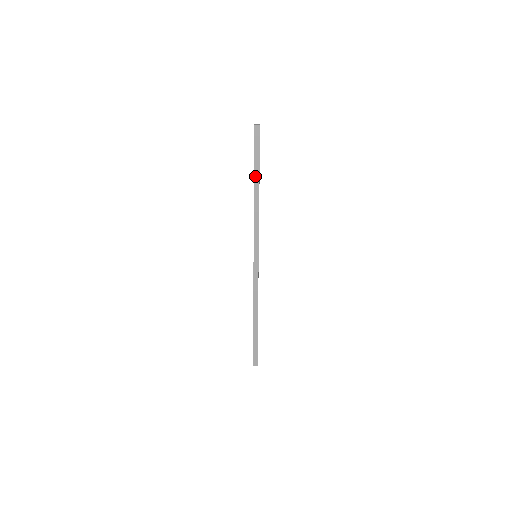
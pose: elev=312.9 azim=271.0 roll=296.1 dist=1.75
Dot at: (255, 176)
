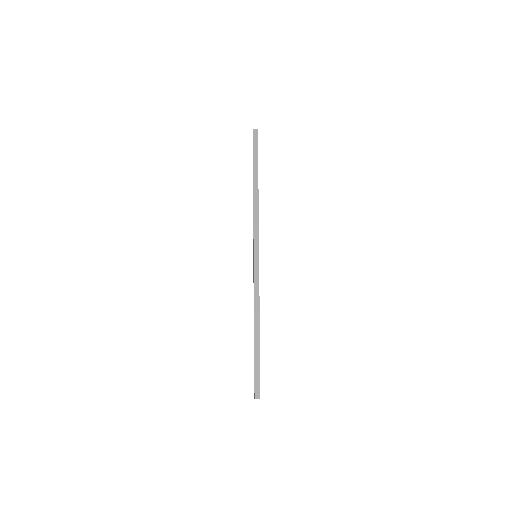
Dot at: (254, 172)
